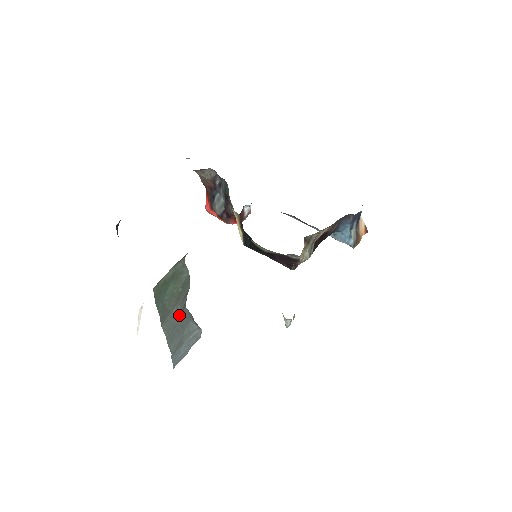
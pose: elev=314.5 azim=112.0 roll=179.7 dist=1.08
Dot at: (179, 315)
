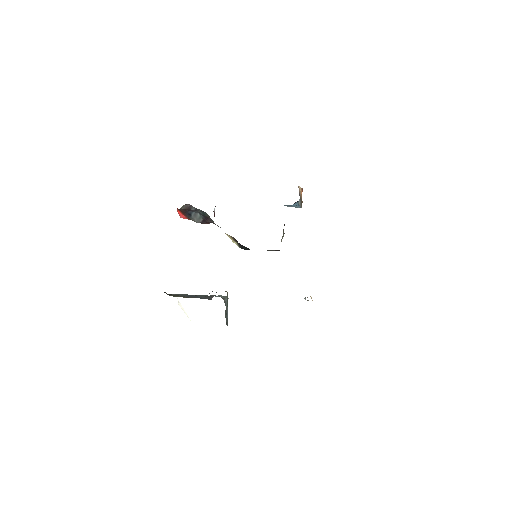
Dot at: occluded
